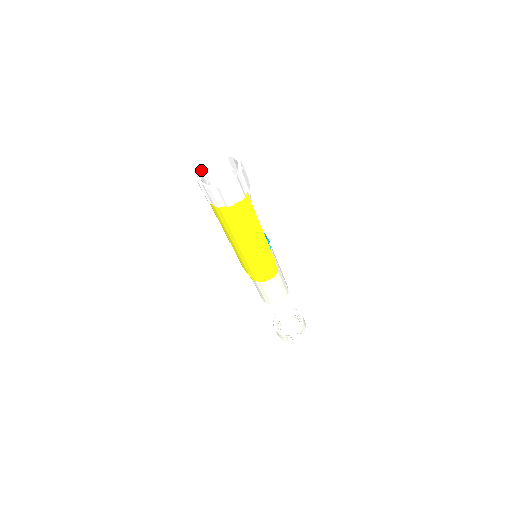
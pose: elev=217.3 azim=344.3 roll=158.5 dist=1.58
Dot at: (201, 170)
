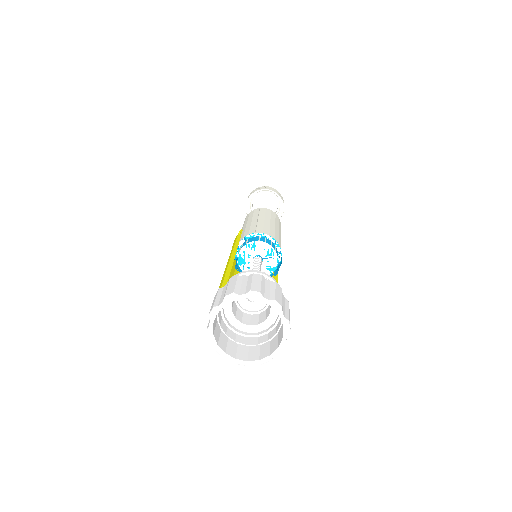
Dot at: occluded
